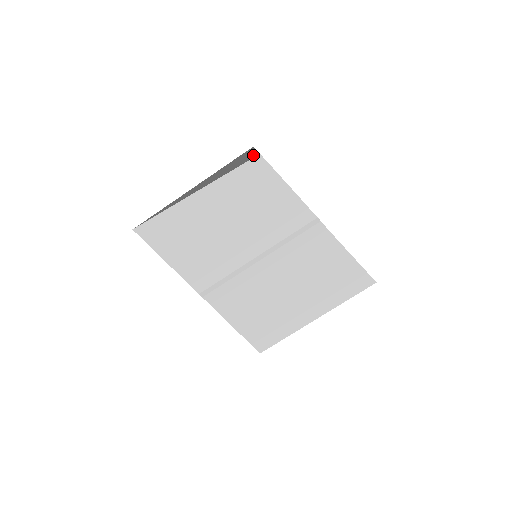
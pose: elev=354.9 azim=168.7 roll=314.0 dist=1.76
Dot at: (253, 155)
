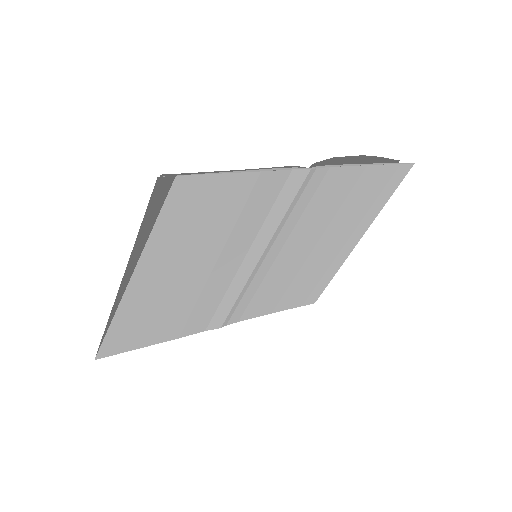
Dot at: (167, 186)
